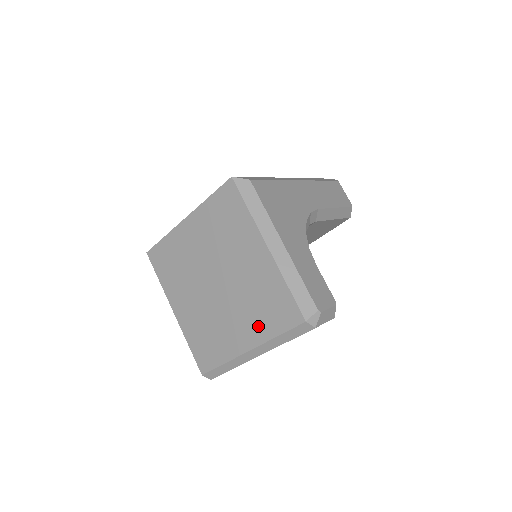
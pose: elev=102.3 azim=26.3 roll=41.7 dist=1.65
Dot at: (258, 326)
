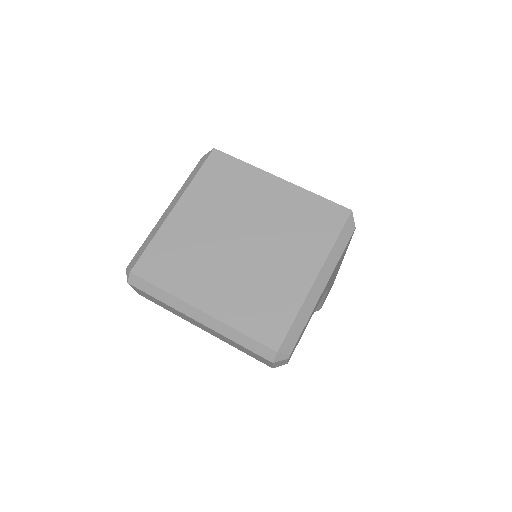
Dot at: (235, 307)
